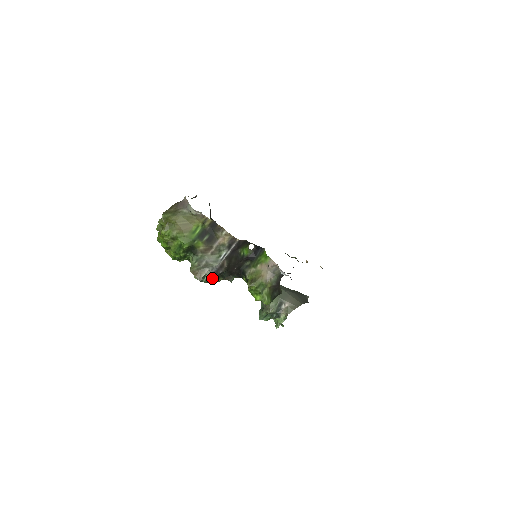
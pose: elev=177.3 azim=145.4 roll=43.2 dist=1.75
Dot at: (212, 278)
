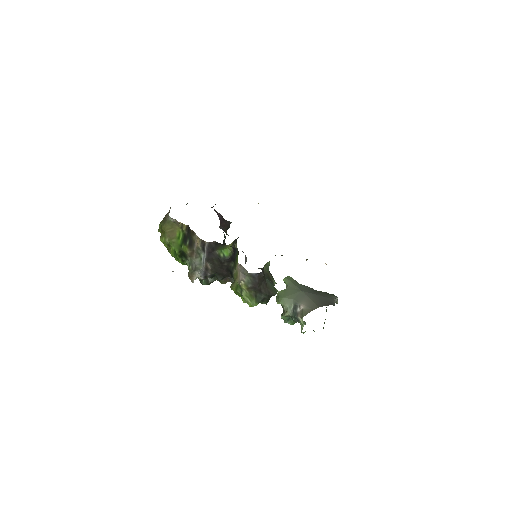
Dot at: (211, 280)
